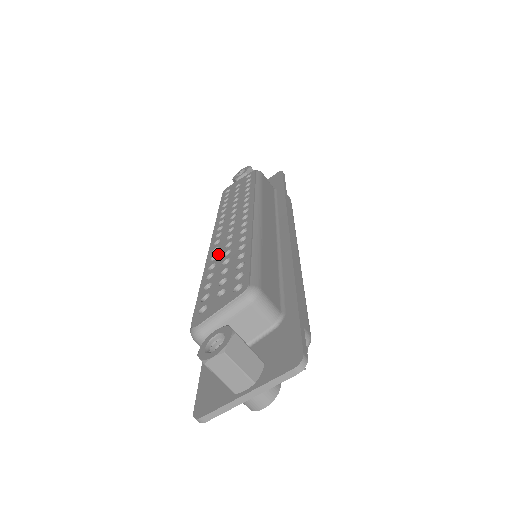
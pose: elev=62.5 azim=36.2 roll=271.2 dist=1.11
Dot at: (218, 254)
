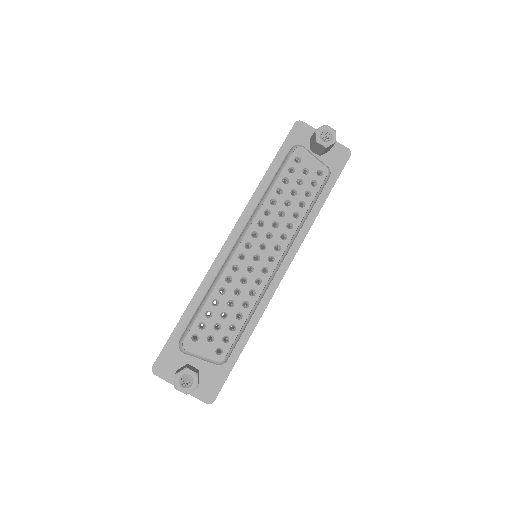
Dot at: (233, 281)
